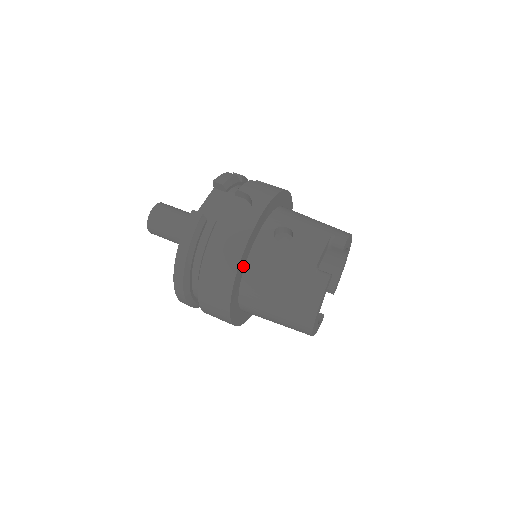
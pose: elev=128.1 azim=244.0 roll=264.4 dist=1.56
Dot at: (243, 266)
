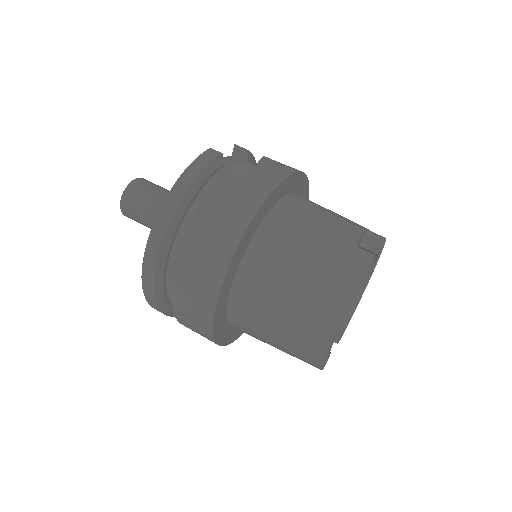
Dot at: (260, 220)
